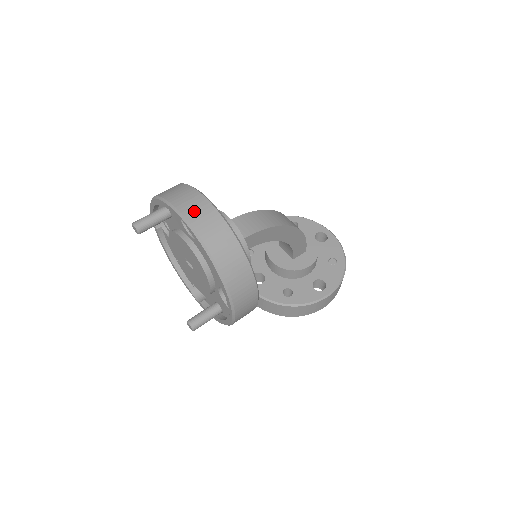
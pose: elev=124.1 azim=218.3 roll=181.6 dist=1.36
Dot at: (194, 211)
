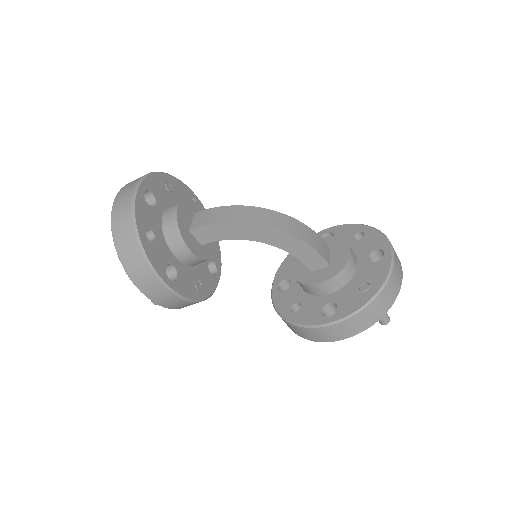
Dot at: (123, 193)
